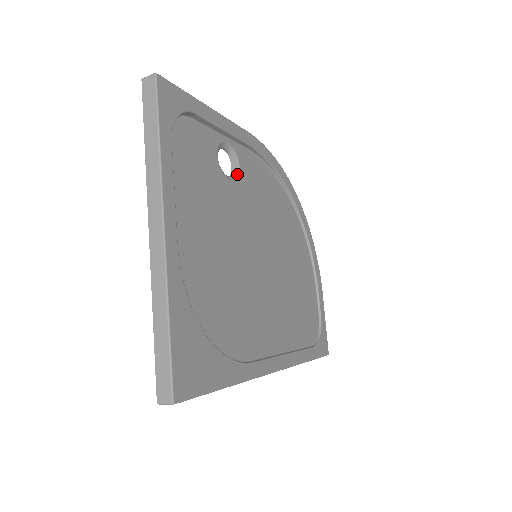
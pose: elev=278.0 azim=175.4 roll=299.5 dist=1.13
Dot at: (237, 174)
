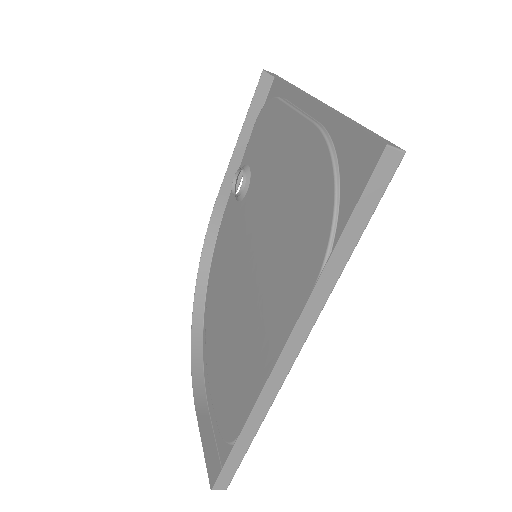
Dot at: (240, 199)
